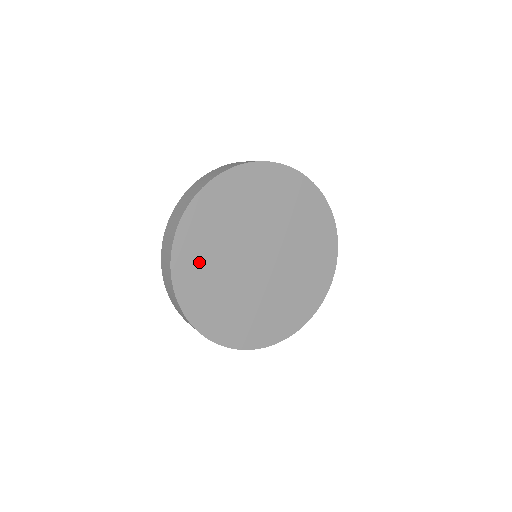
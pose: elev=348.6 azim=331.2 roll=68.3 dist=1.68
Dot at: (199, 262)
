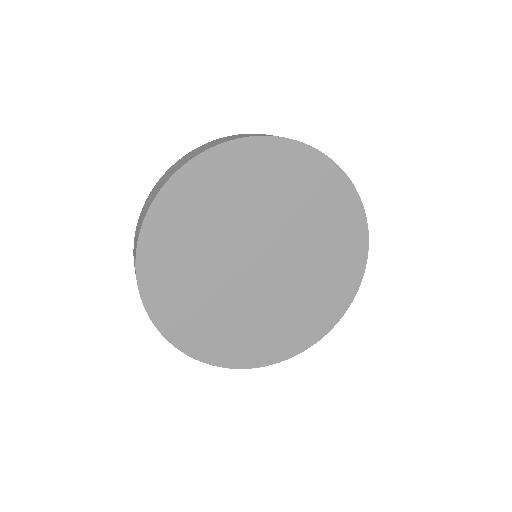
Dot at: (211, 193)
